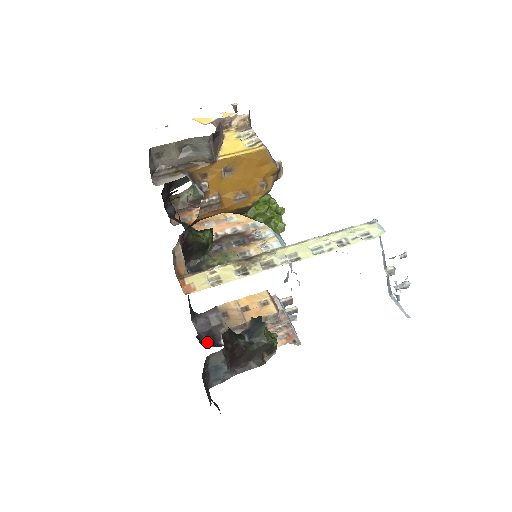
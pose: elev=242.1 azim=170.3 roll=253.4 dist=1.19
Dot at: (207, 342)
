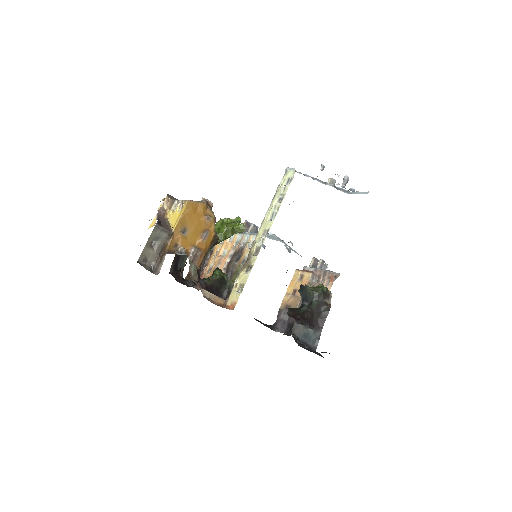
Dot at: occluded
